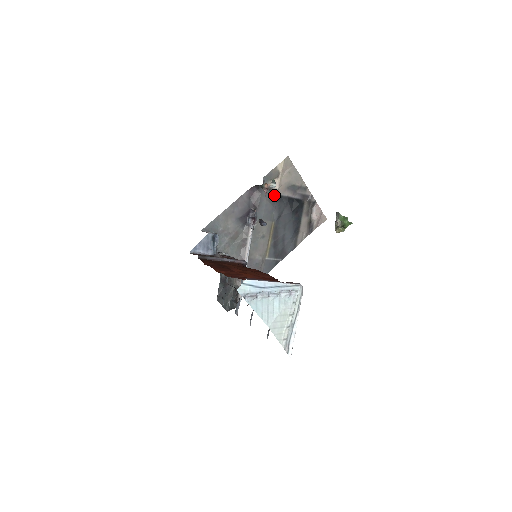
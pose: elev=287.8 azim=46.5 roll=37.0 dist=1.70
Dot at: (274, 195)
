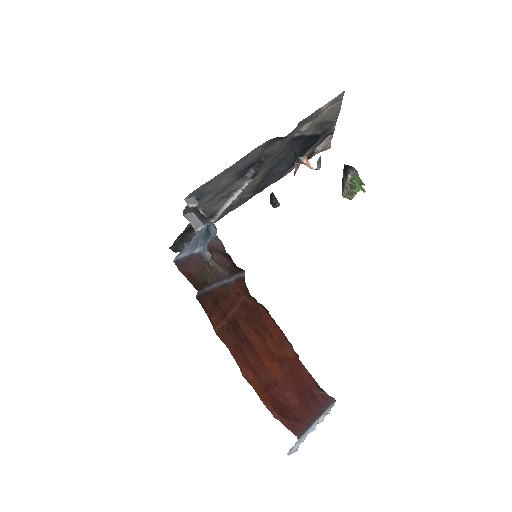
Dot at: (295, 137)
